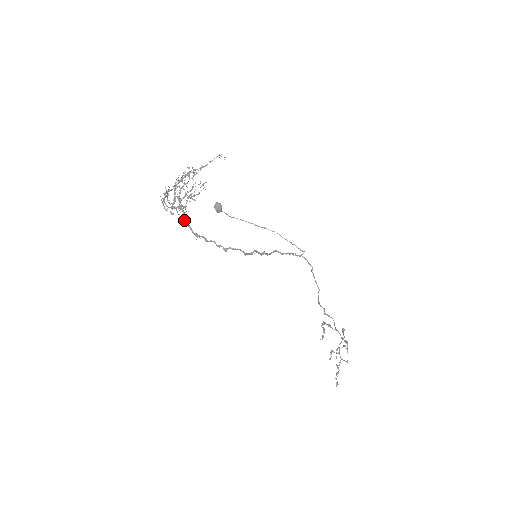
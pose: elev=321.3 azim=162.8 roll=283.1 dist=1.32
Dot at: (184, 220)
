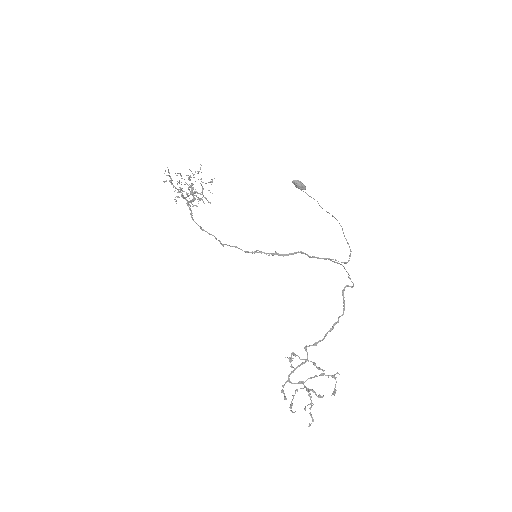
Dot at: (191, 214)
